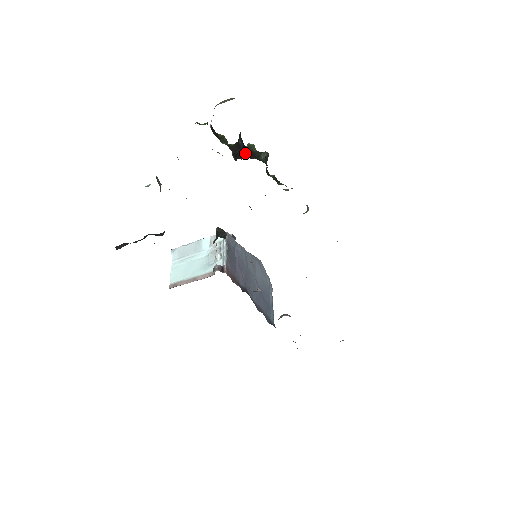
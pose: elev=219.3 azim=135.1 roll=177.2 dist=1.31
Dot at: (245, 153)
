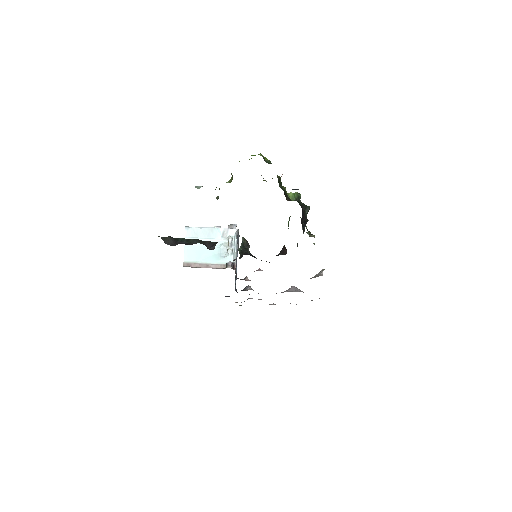
Dot at: occluded
